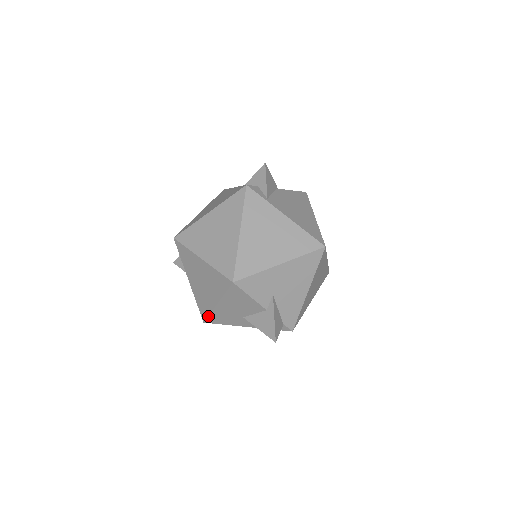
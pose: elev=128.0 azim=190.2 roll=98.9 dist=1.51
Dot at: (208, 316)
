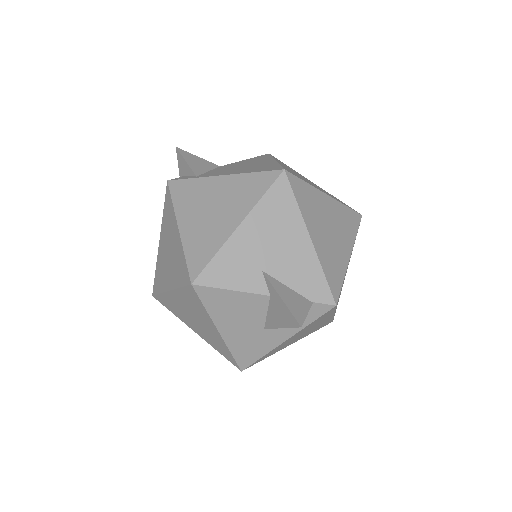
Dot at: (233, 358)
